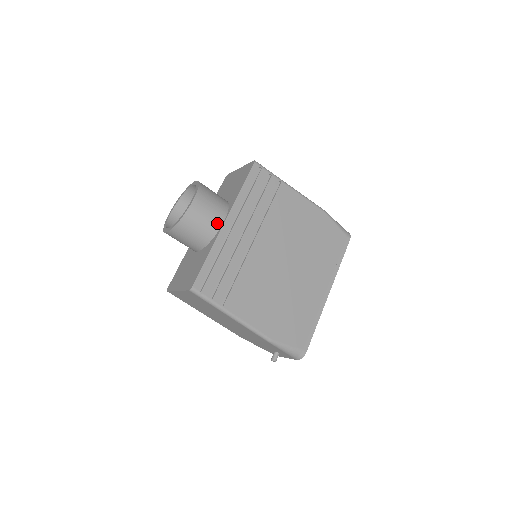
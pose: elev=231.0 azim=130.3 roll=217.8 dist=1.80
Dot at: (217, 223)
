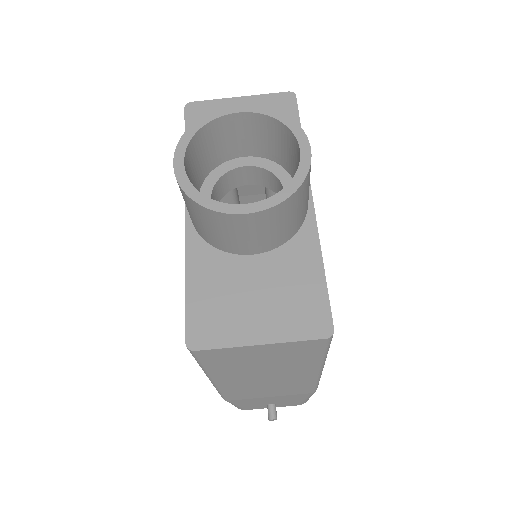
Dot at: (308, 198)
